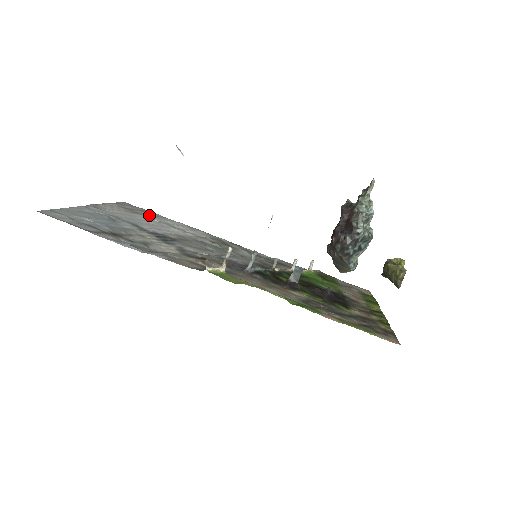
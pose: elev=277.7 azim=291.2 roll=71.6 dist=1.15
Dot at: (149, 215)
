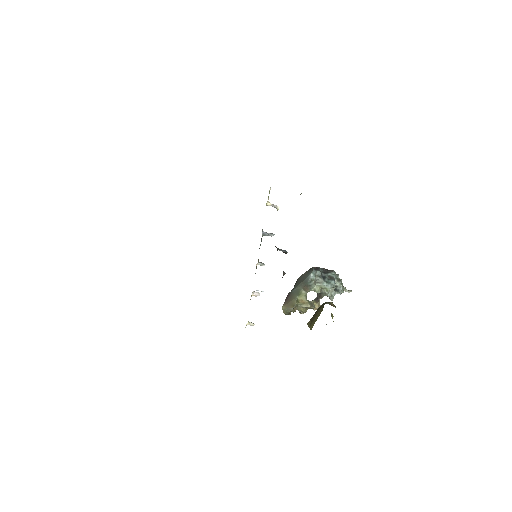
Dot at: occluded
